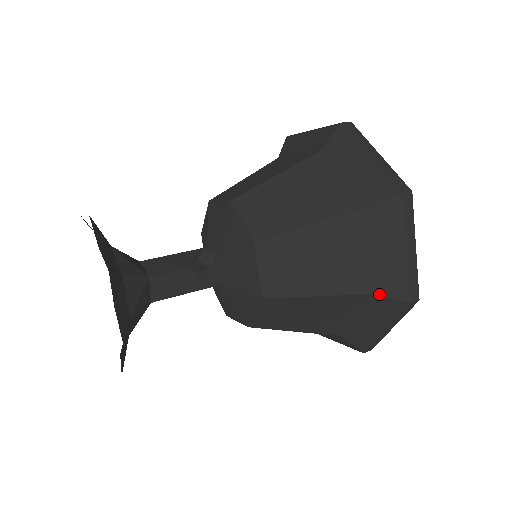
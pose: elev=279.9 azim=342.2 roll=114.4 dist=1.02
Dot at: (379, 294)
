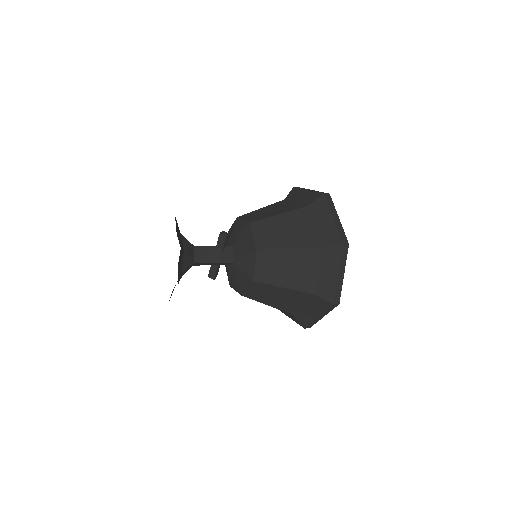
Dot at: (325, 245)
